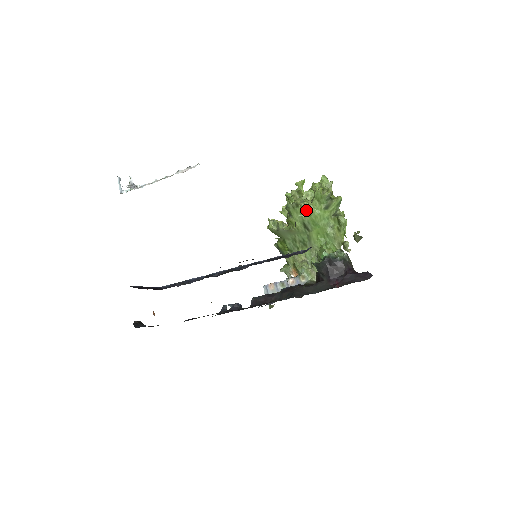
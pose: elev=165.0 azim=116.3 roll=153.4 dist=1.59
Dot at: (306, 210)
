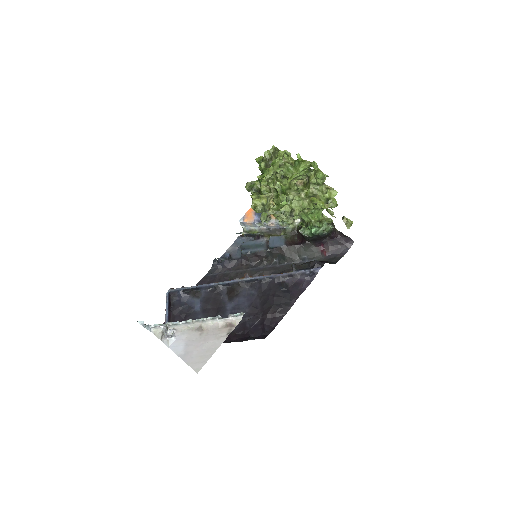
Dot at: (301, 211)
